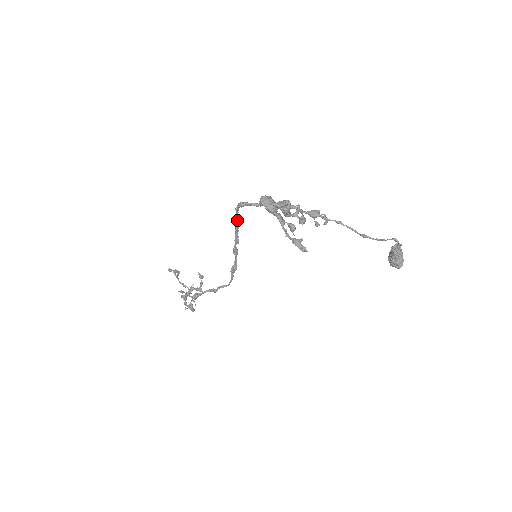
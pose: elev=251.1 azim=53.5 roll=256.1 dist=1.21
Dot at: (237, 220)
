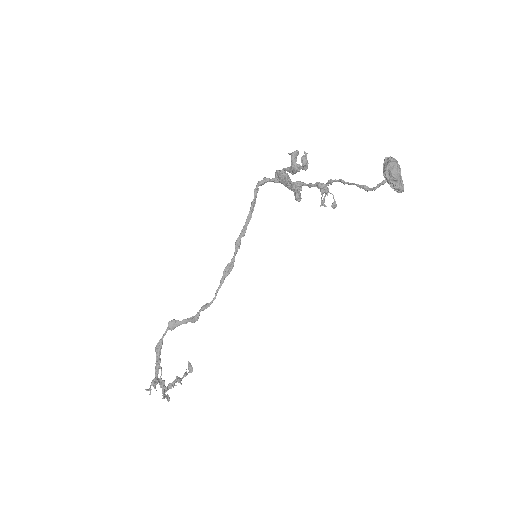
Dot at: (252, 205)
